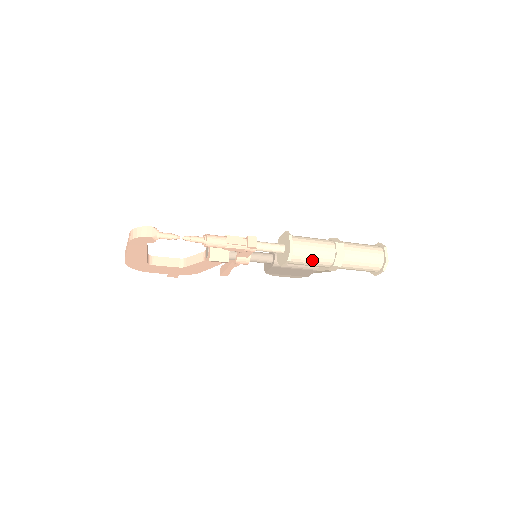
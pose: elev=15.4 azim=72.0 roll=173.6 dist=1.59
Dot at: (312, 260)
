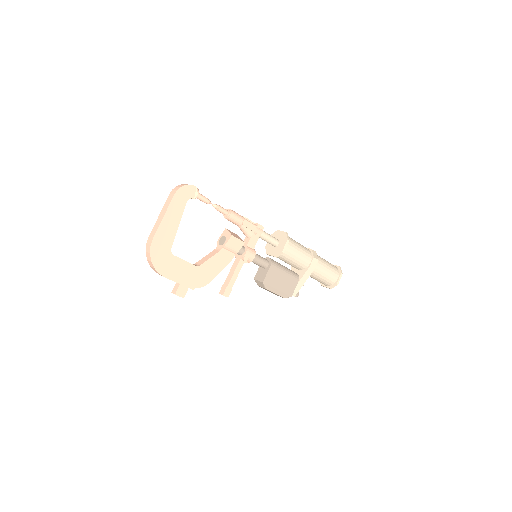
Dot at: (300, 248)
